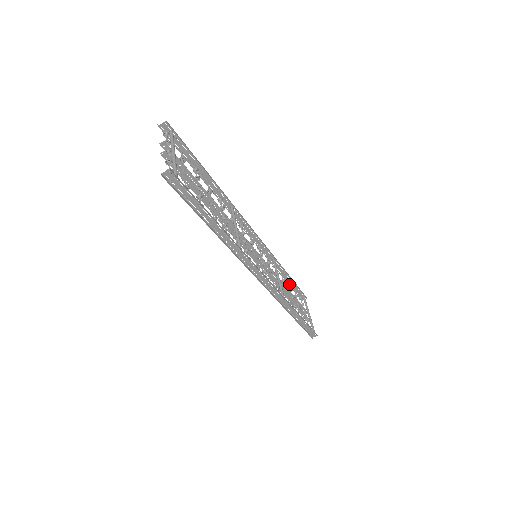
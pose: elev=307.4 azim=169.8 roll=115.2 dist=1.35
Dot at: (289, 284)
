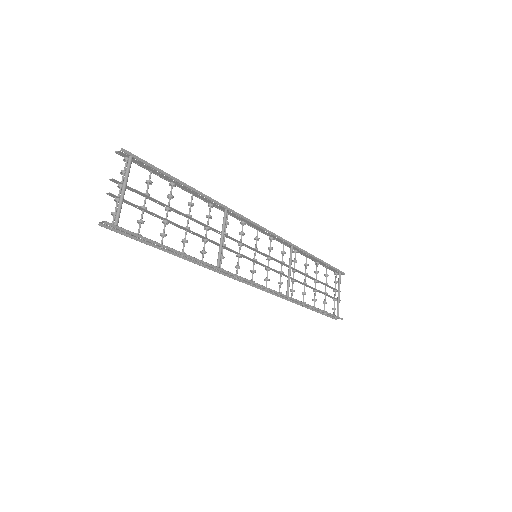
Dot at: (318, 264)
